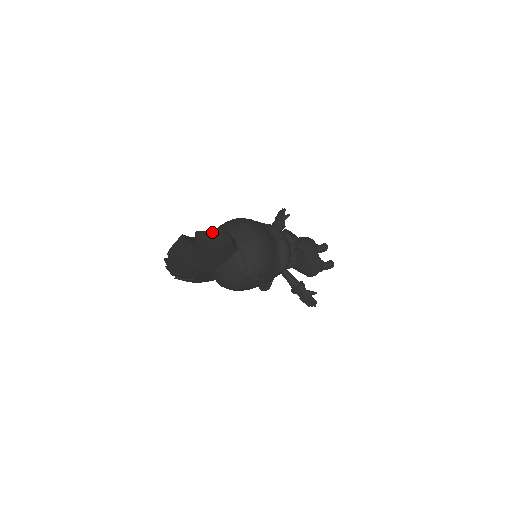
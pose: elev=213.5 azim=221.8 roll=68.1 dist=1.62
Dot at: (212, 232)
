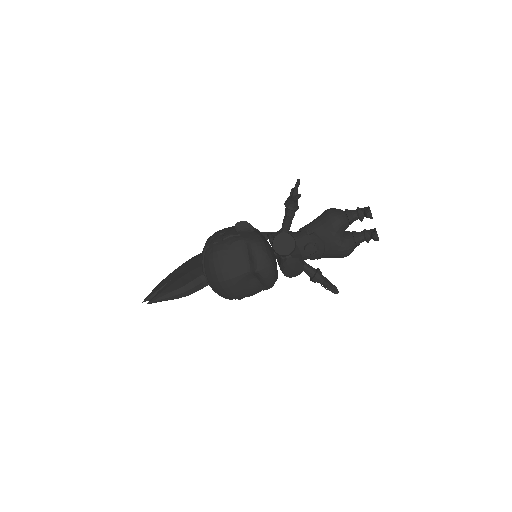
Dot at: (164, 297)
